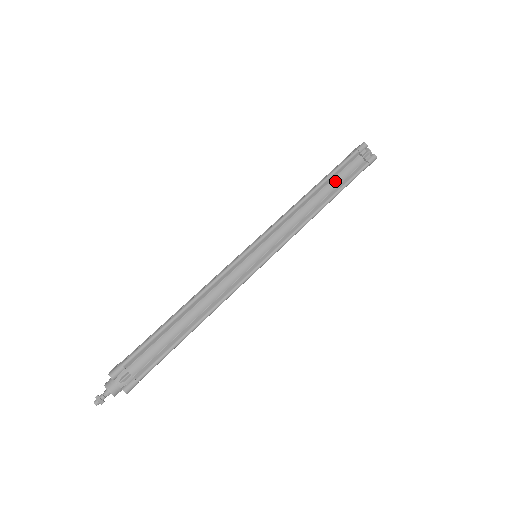
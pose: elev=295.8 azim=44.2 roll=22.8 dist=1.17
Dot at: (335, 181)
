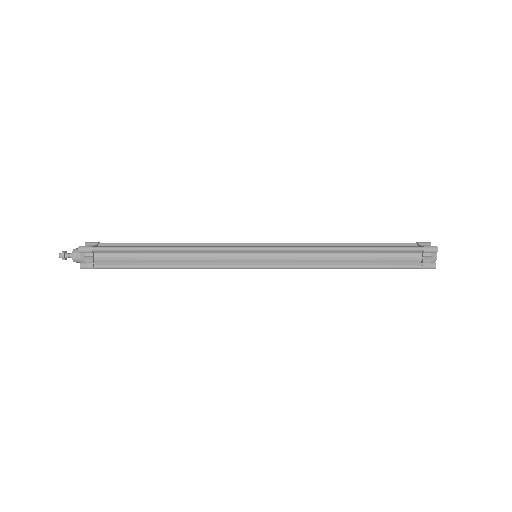
Dot at: (376, 256)
